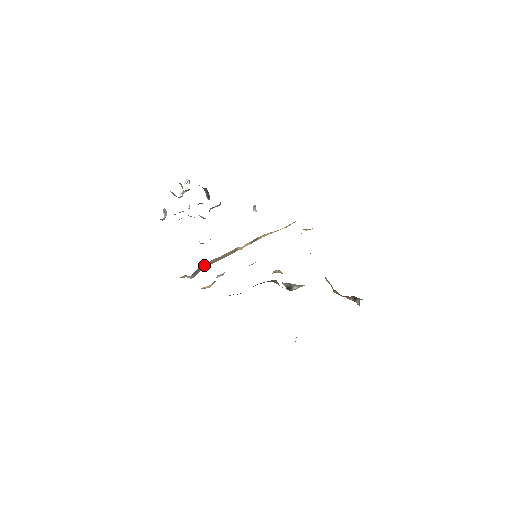
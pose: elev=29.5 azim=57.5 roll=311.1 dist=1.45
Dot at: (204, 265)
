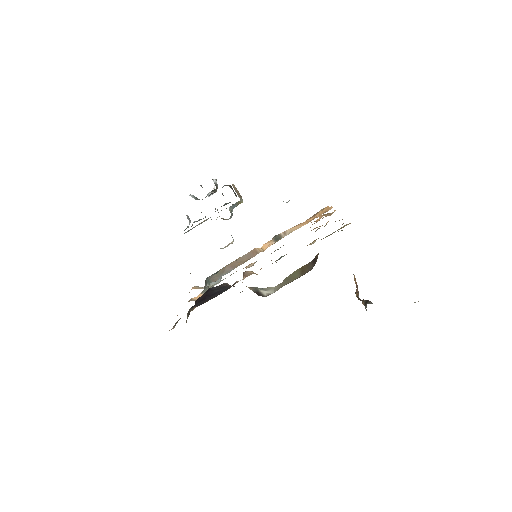
Dot at: (218, 273)
